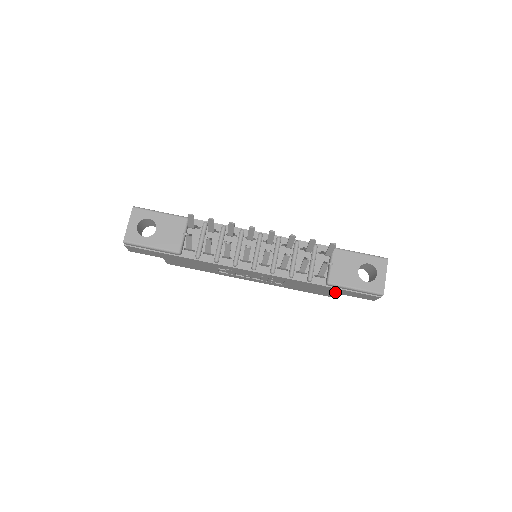
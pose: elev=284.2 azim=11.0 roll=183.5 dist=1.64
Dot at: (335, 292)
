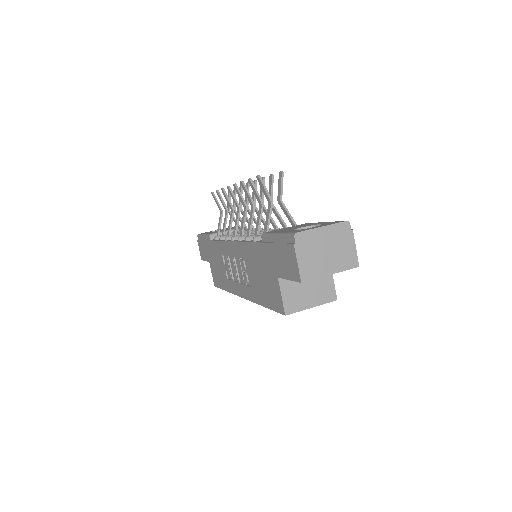
Dot at: (274, 272)
